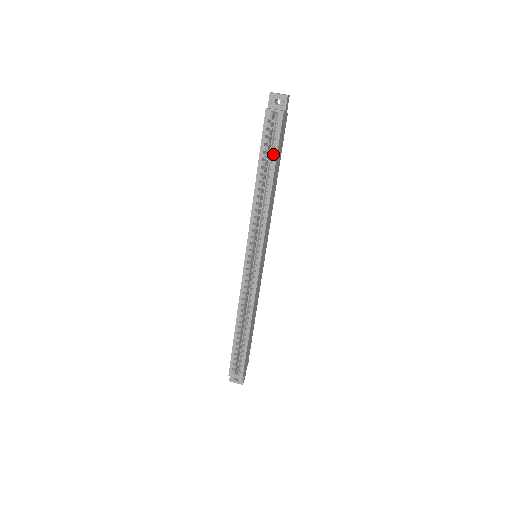
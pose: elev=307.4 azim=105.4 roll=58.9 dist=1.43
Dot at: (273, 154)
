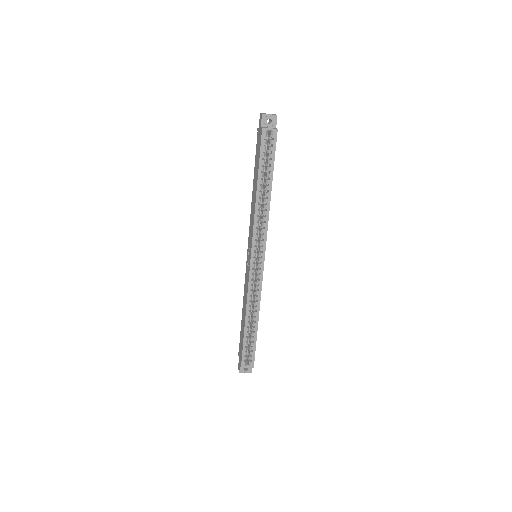
Dot at: (269, 166)
